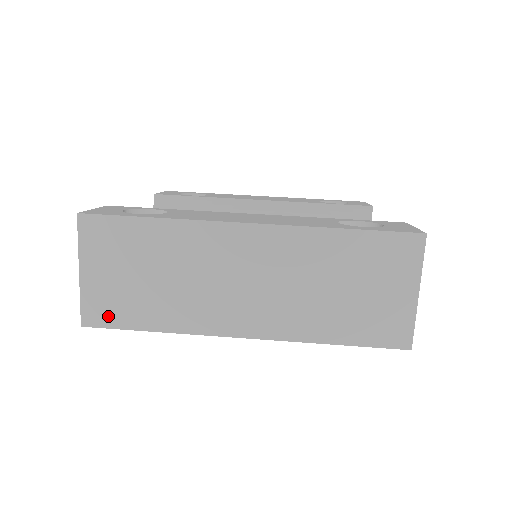
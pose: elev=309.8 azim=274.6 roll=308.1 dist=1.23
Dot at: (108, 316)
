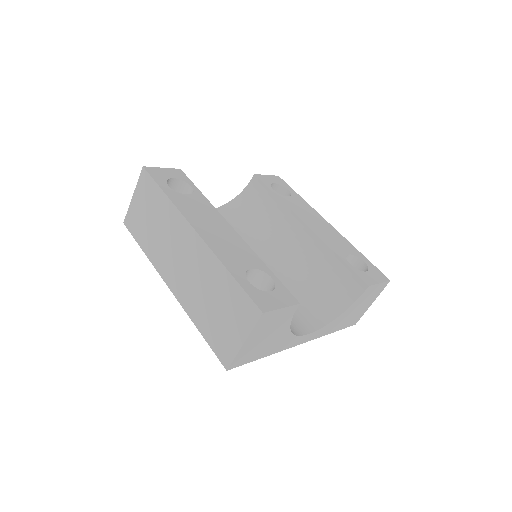
Dot at: (133, 227)
